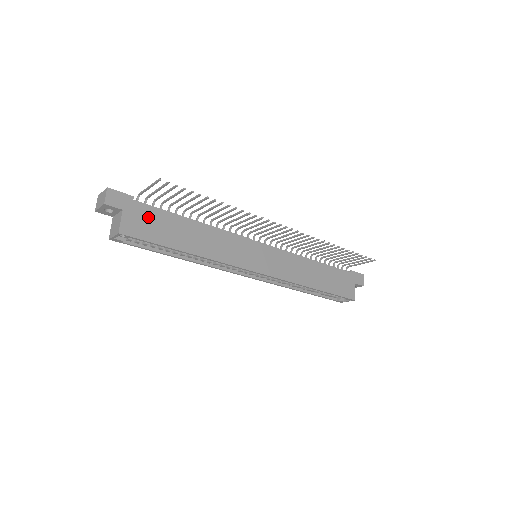
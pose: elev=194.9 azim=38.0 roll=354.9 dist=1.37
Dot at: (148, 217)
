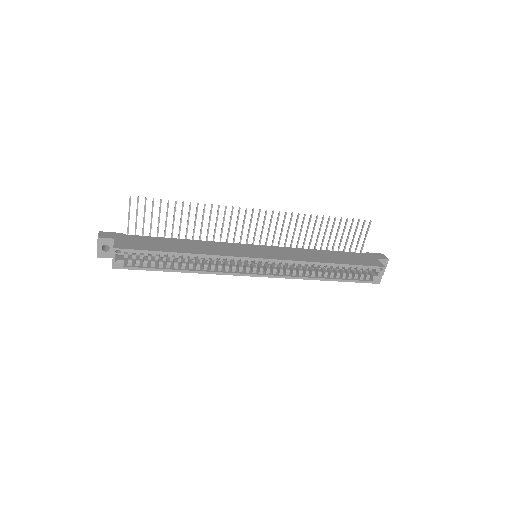
Dot at: (138, 240)
